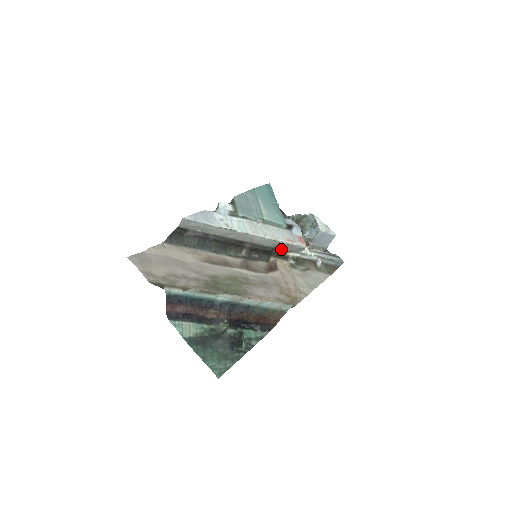
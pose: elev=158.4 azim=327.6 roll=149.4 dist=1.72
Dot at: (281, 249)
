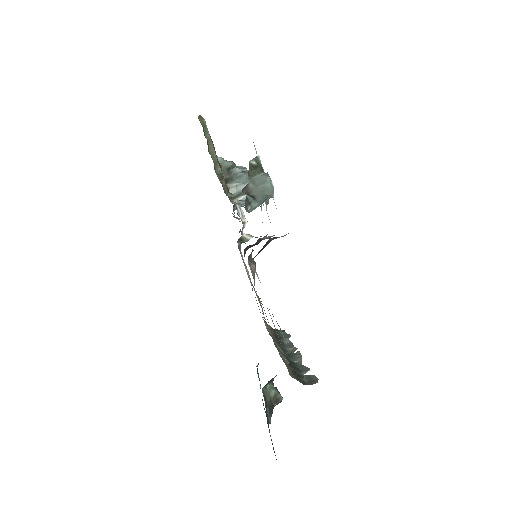
Dot at: (256, 237)
